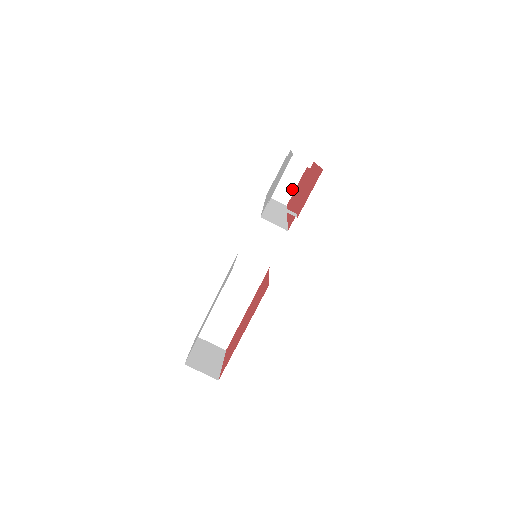
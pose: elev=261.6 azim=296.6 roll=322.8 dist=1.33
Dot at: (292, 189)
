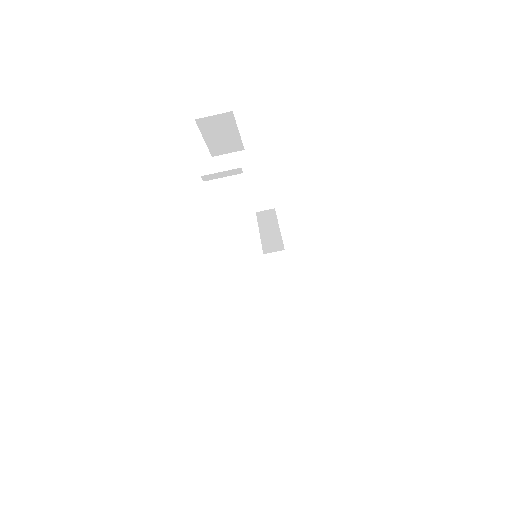
Dot at: (236, 137)
